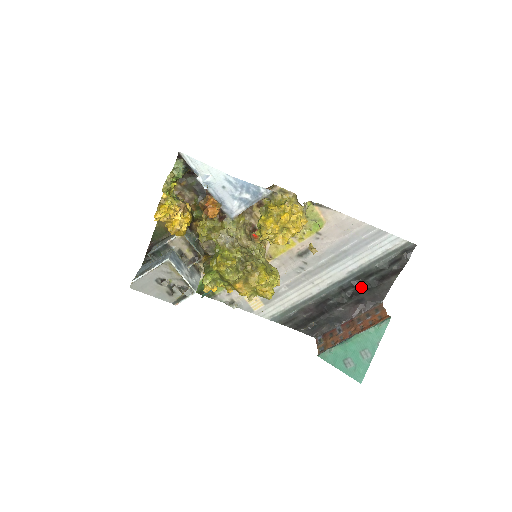
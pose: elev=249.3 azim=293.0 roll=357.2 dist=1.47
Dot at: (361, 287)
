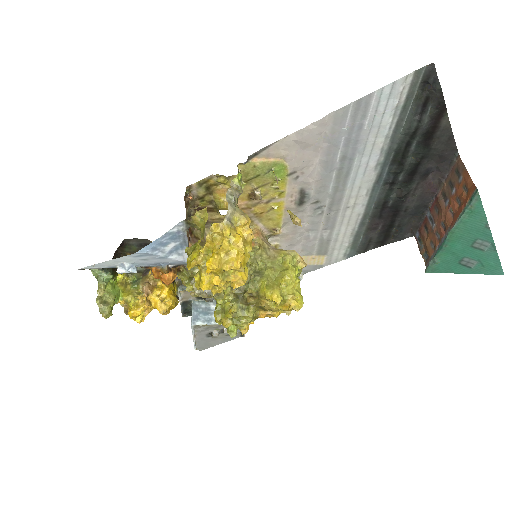
Dot at: (410, 164)
